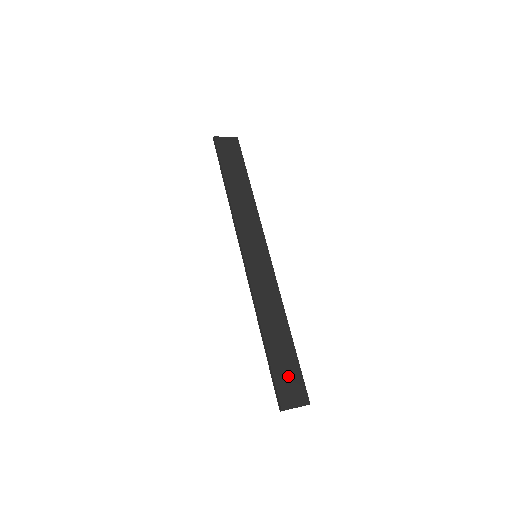
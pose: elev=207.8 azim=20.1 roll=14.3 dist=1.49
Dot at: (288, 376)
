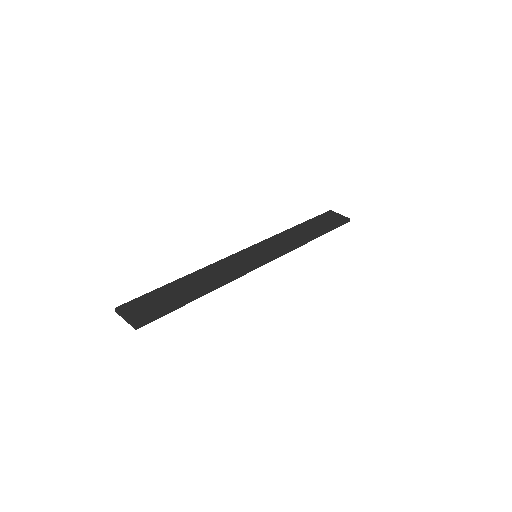
Dot at: (155, 302)
